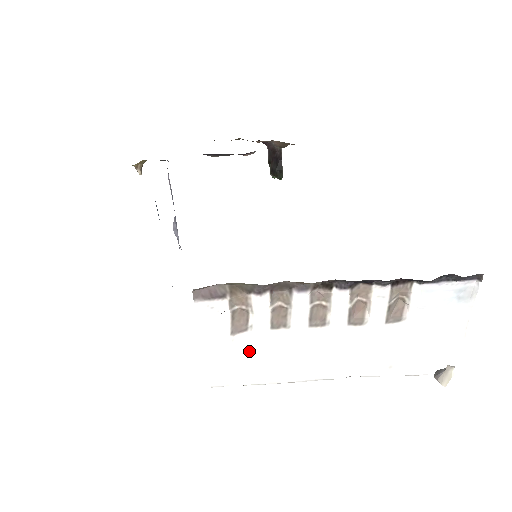
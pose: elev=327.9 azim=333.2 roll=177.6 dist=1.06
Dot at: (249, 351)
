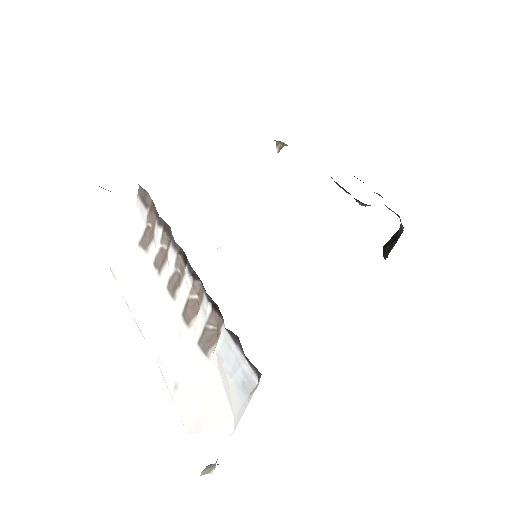
Dot at: (138, 268)
